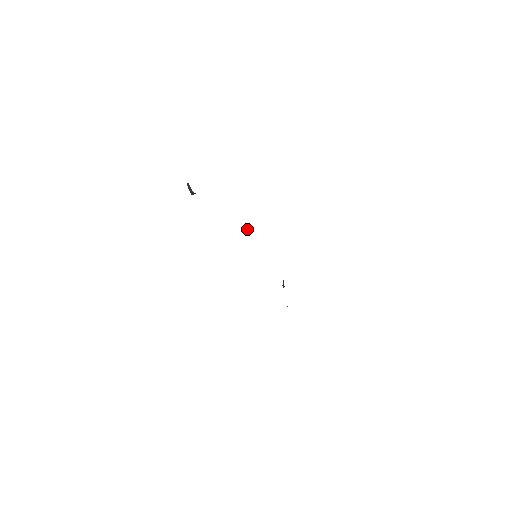
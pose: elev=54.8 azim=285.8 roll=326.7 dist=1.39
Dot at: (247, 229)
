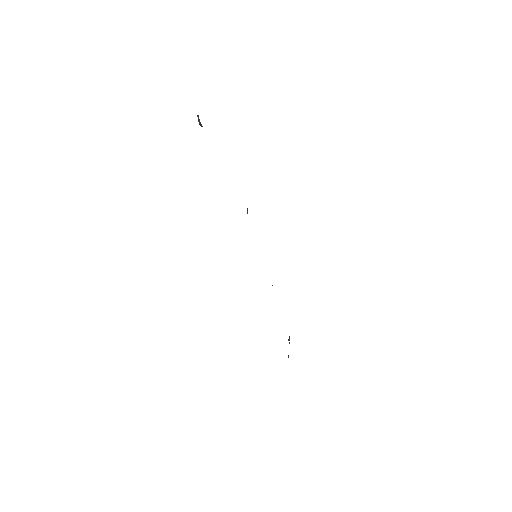
Dot at: (247, 210)
